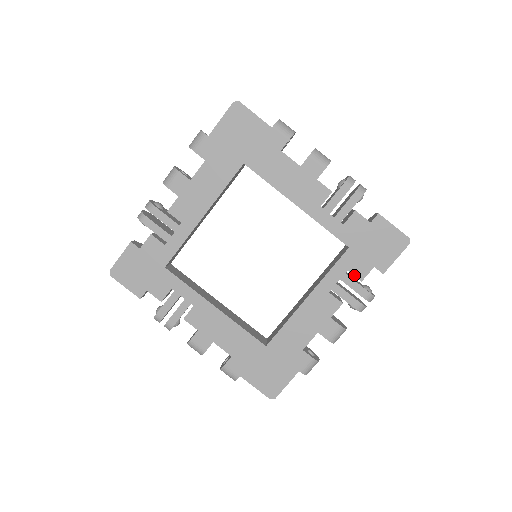
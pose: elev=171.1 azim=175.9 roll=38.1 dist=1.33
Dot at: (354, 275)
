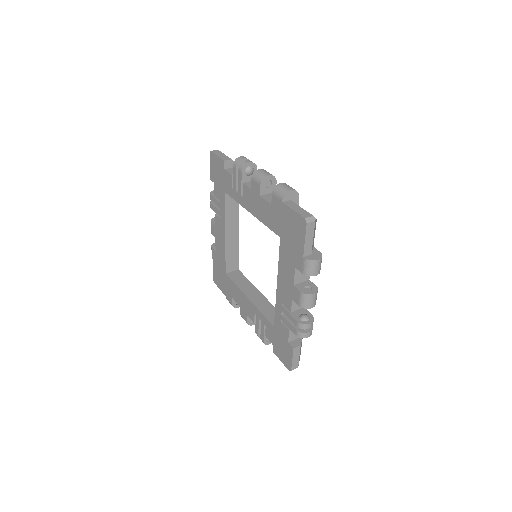
Dot at: (266, 331)
